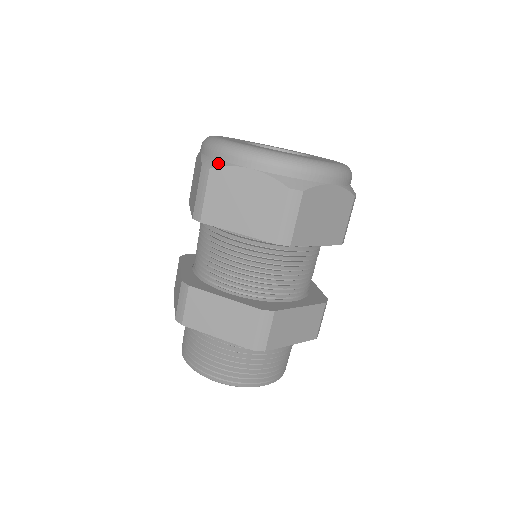
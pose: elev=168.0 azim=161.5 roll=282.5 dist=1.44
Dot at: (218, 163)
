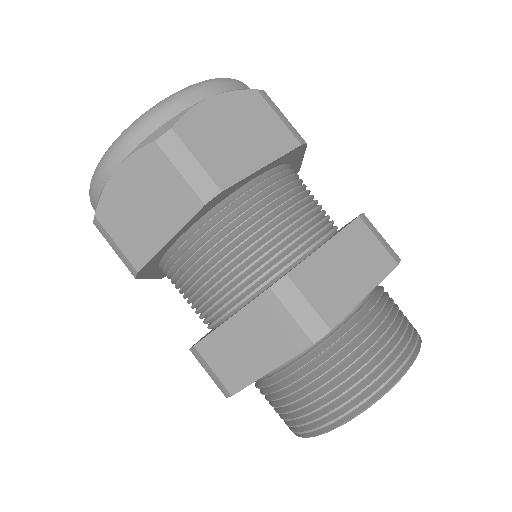
Dot at: (171, 121)
